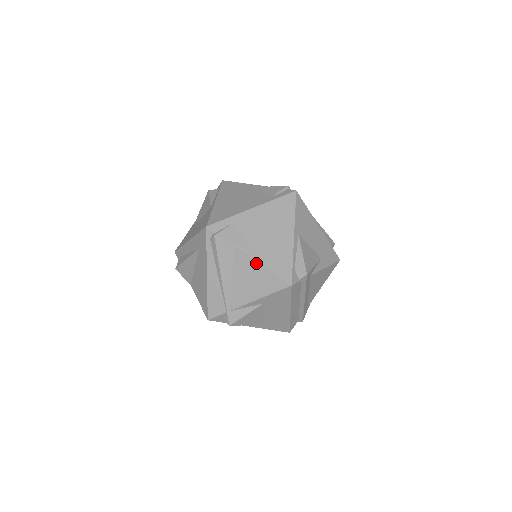
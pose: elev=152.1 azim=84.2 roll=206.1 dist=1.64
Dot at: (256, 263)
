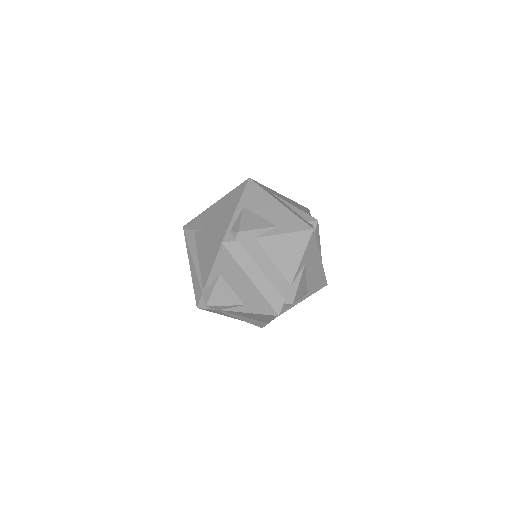
Dot at: (204, 237)
